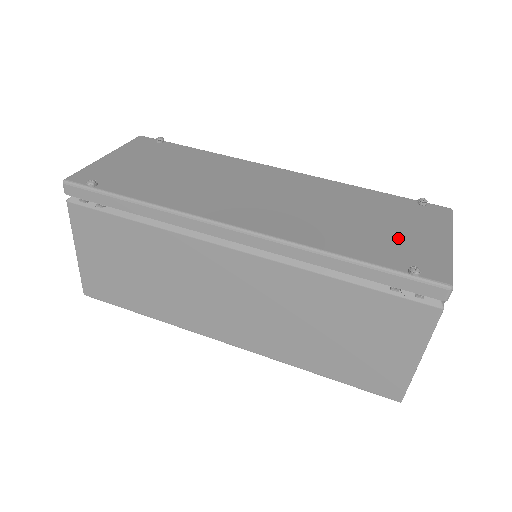
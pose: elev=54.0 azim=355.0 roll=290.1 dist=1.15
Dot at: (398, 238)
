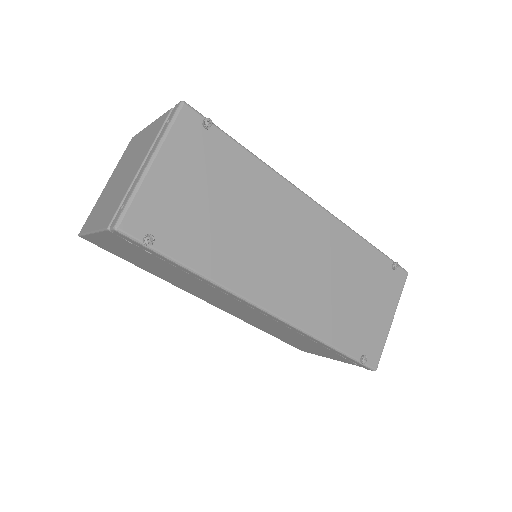
Dot at: (366, 319)
